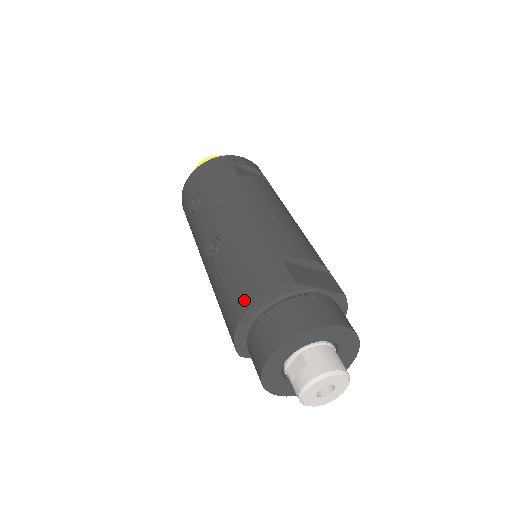
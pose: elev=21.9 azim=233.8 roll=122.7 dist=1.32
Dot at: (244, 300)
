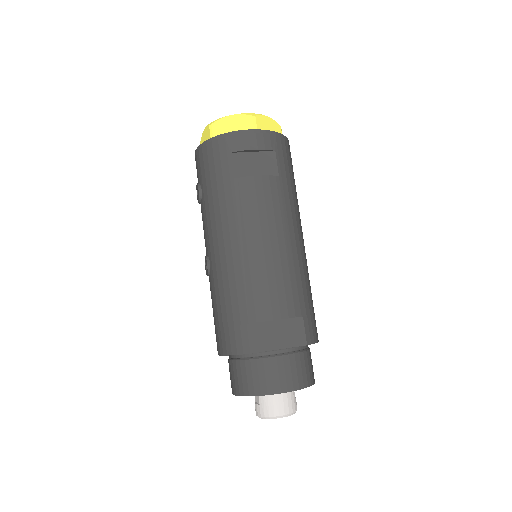
Dot at: (219, 345)
